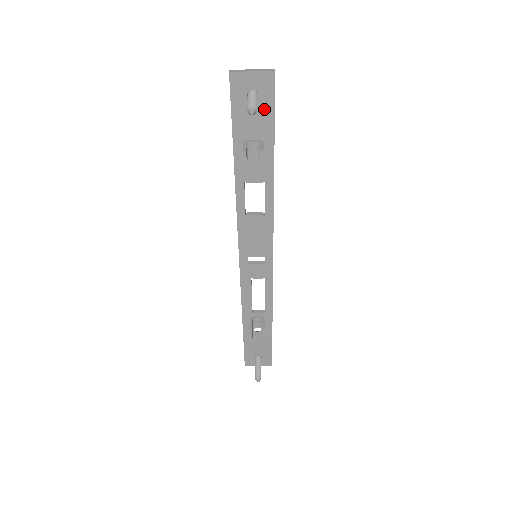
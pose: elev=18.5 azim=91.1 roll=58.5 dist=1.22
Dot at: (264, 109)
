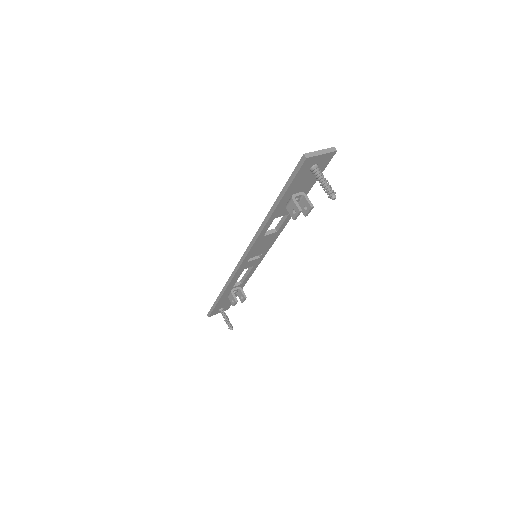
Dot at: occluded
